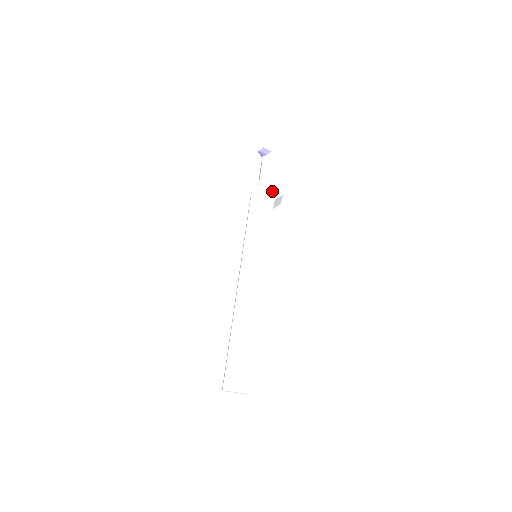
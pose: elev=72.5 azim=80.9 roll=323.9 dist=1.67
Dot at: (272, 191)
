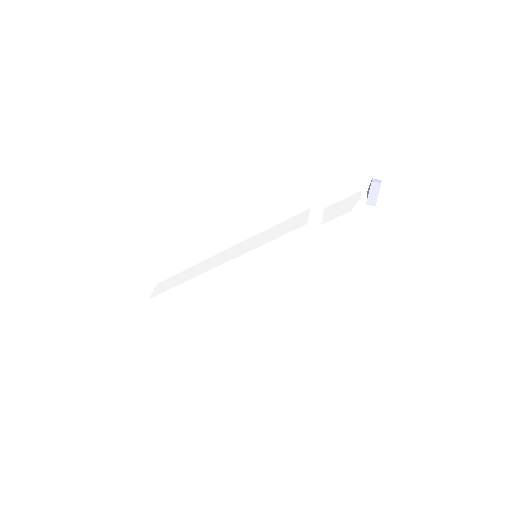
Dot at: (321, 242)
